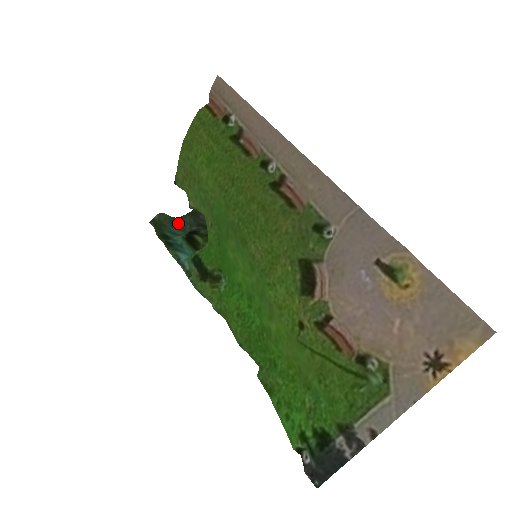
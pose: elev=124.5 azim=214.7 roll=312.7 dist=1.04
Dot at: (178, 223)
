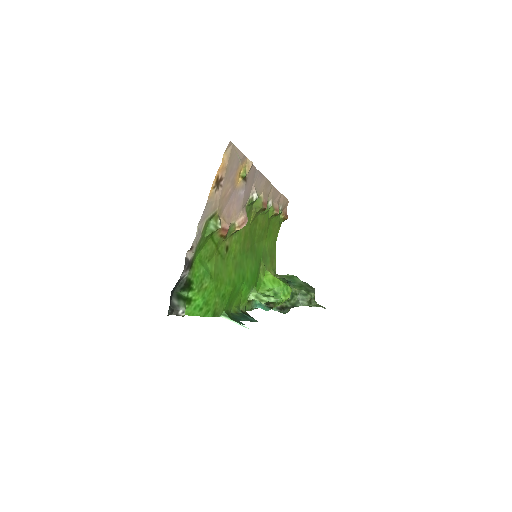
Dot at: occluded
